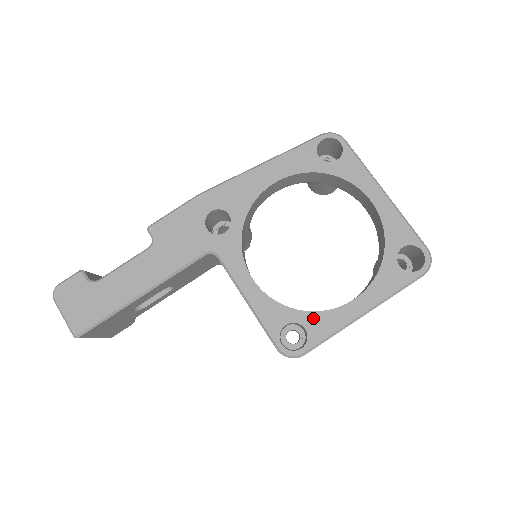
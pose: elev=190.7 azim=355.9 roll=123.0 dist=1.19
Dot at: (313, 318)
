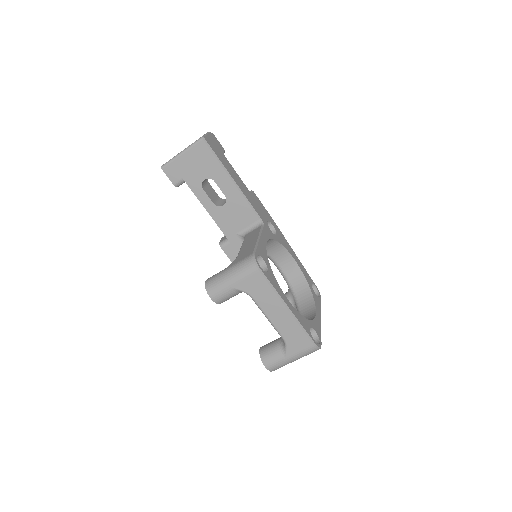
Dot at: (273, 276)
